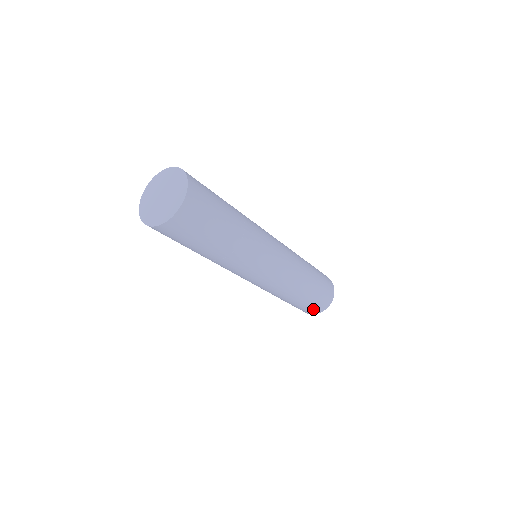
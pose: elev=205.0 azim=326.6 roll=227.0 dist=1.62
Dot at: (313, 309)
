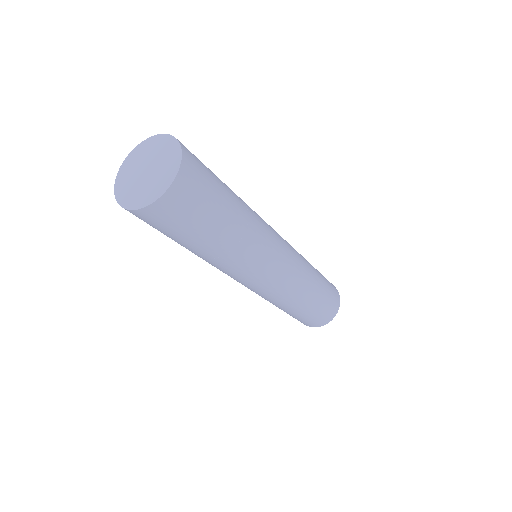
Dot at: (322, 318)
